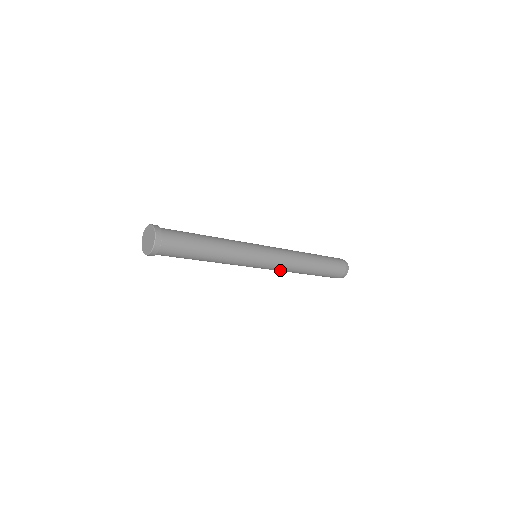
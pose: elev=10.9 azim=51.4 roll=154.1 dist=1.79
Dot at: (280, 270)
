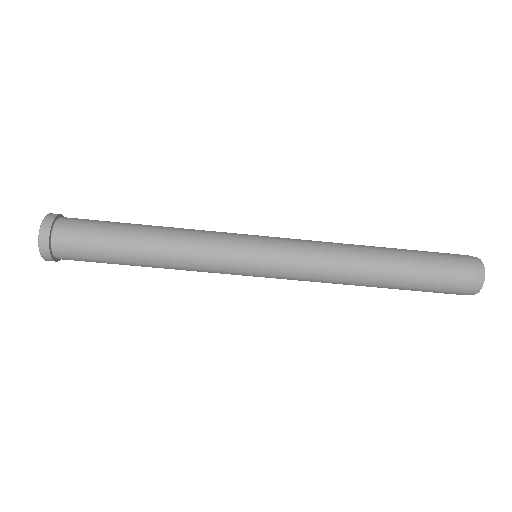
Dot at: (312, 272)
